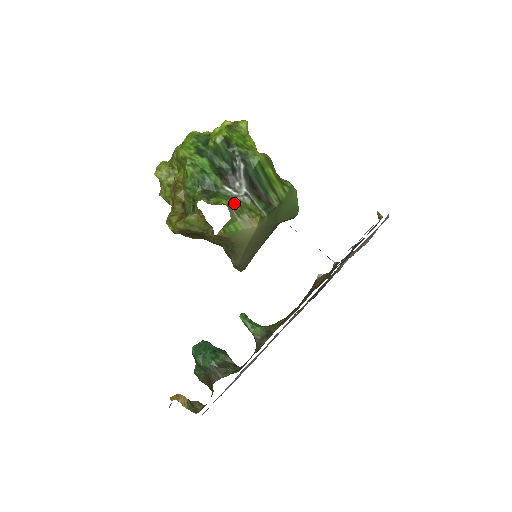
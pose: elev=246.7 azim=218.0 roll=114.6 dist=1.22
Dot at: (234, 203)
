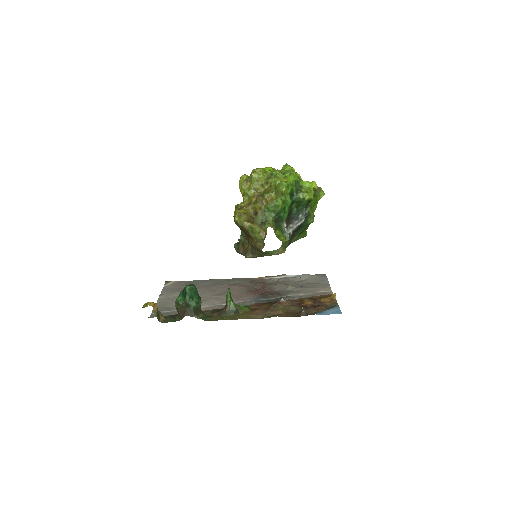
Dot at: (285, 241)
